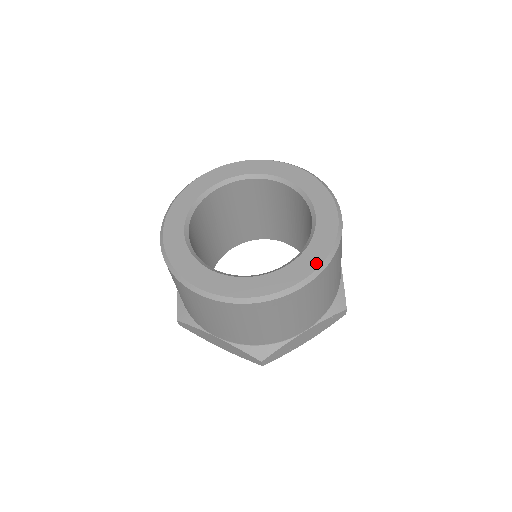
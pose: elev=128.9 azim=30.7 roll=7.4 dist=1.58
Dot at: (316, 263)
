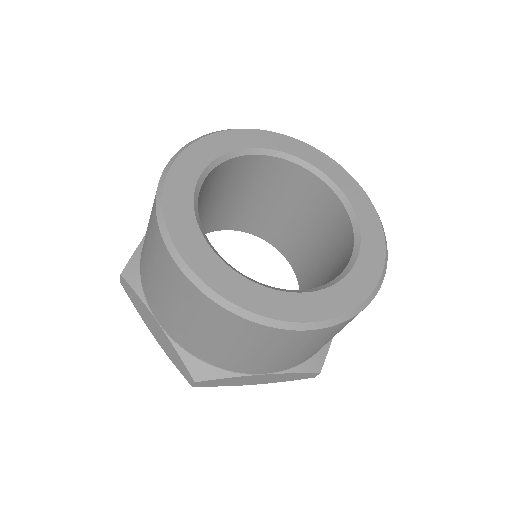
Dot at: (380, 238)
